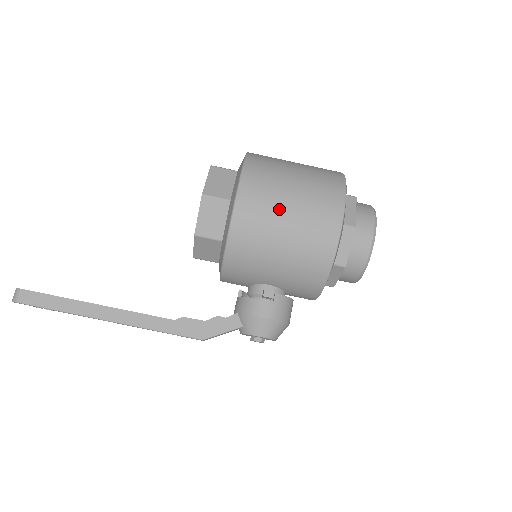
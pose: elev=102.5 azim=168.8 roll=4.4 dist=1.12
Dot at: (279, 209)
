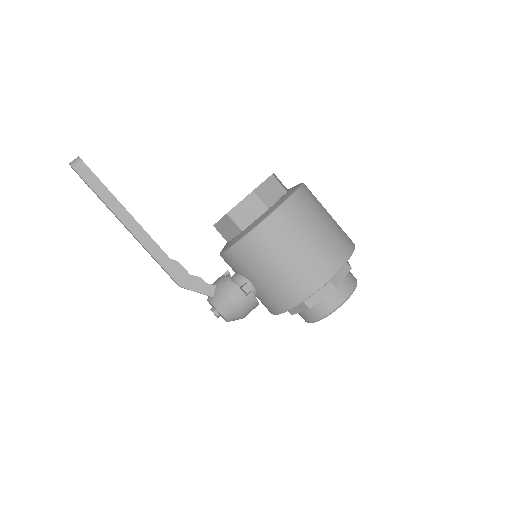
Dot at: (296, 240)
